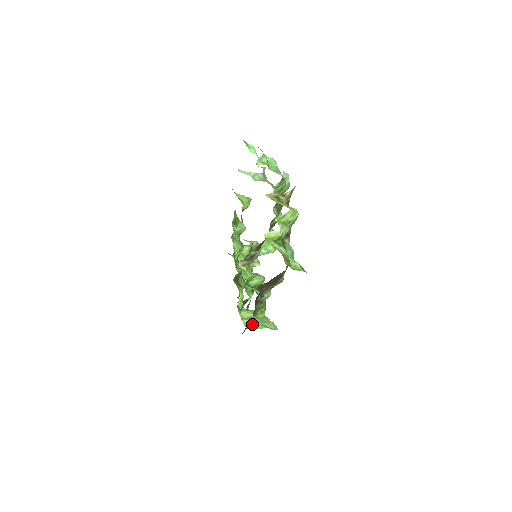
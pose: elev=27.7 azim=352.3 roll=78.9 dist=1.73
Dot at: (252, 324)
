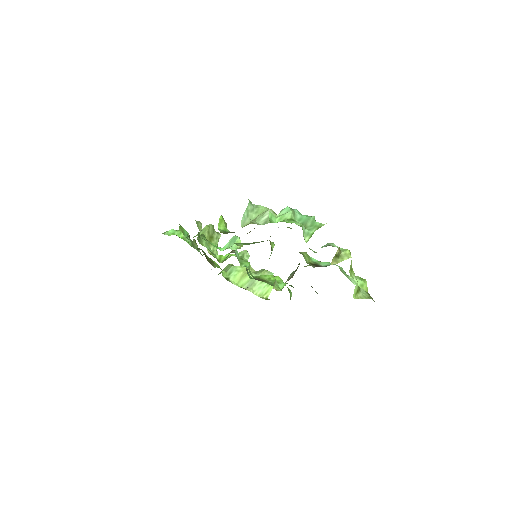
Dot at: (261, 290)
